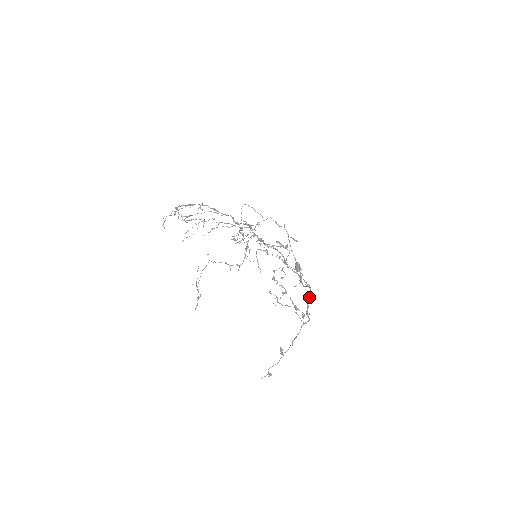
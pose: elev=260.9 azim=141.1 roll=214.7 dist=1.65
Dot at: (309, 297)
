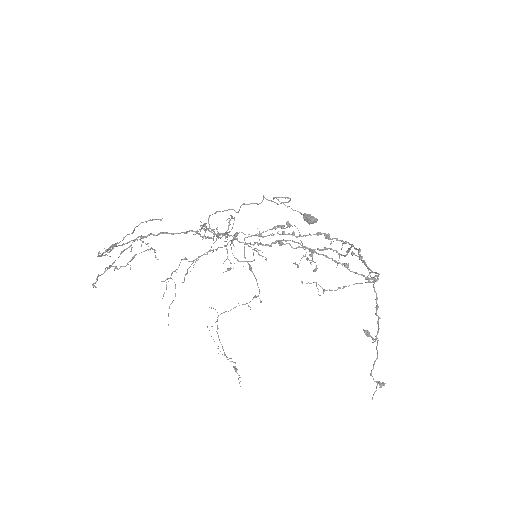
Dot at: (358, 253)
